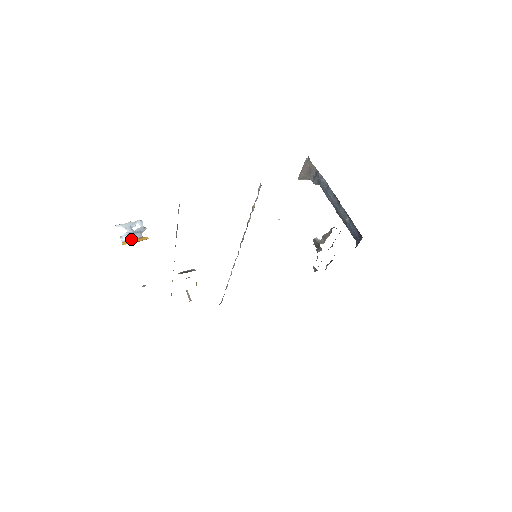
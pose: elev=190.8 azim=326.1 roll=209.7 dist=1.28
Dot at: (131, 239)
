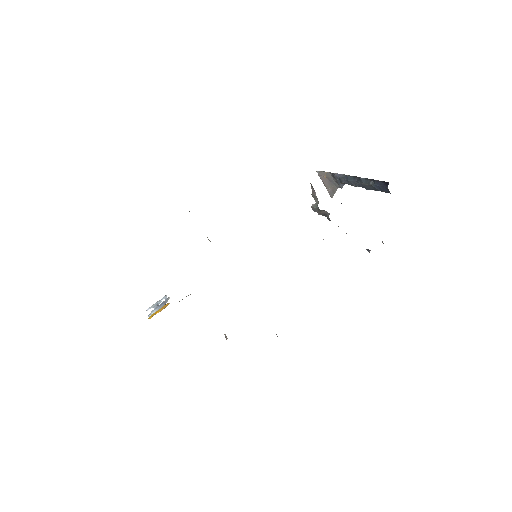
Dot at: (156, 312)
